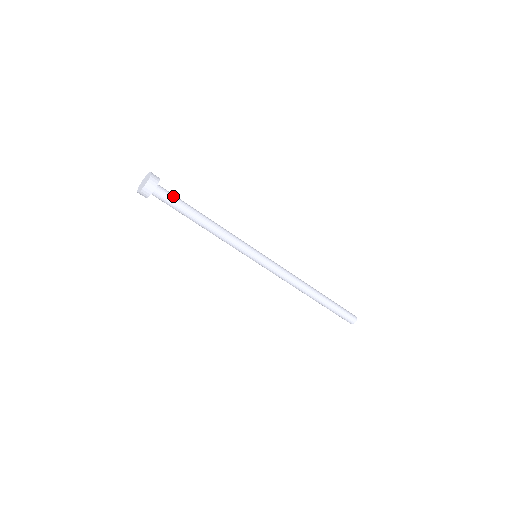
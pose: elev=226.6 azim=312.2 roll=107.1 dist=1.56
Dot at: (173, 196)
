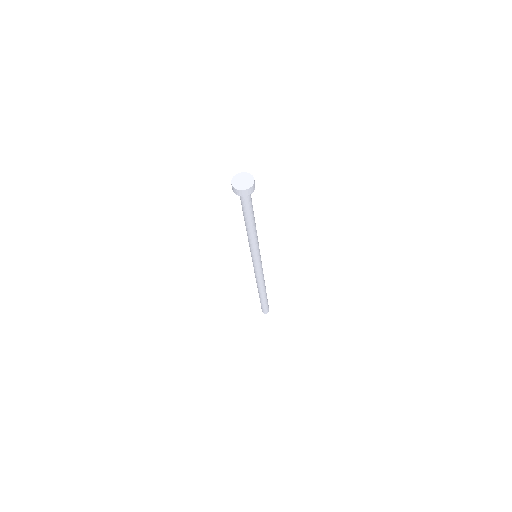
Dot at: (251, 201)
